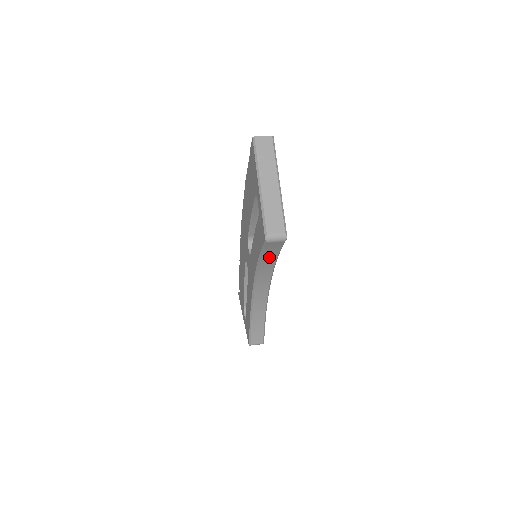
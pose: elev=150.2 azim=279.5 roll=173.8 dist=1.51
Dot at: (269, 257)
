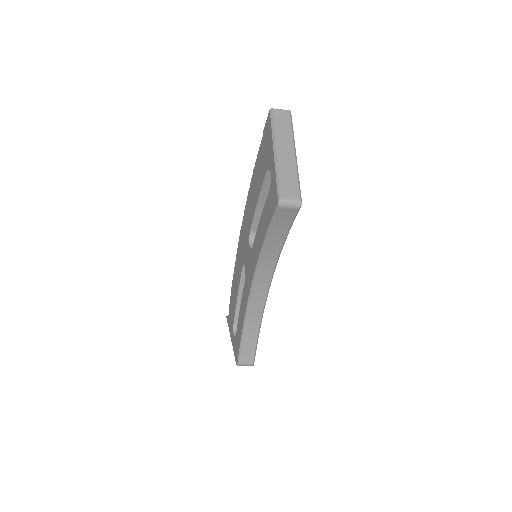
Dot at: (277, 237)
